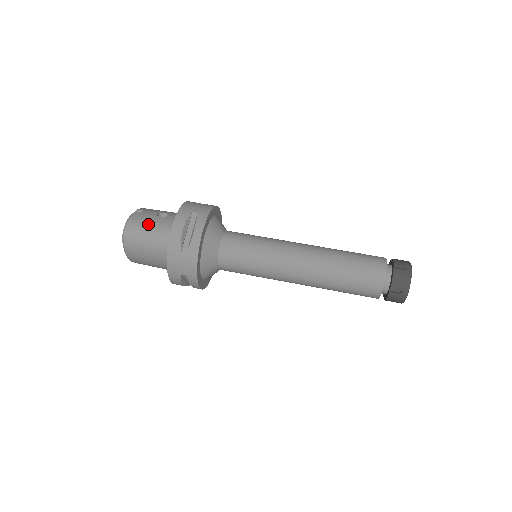
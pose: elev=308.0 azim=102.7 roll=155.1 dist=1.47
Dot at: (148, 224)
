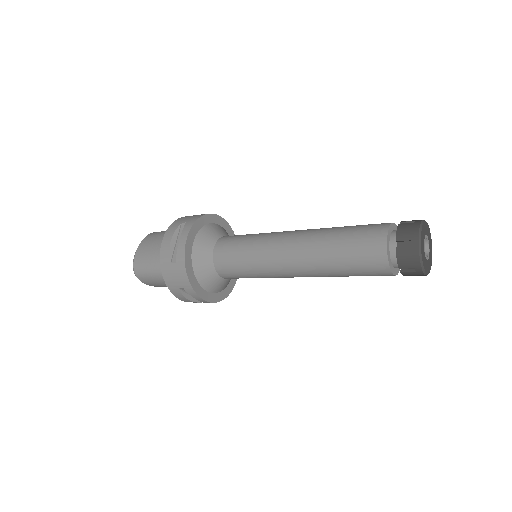
Dot at: occluded
